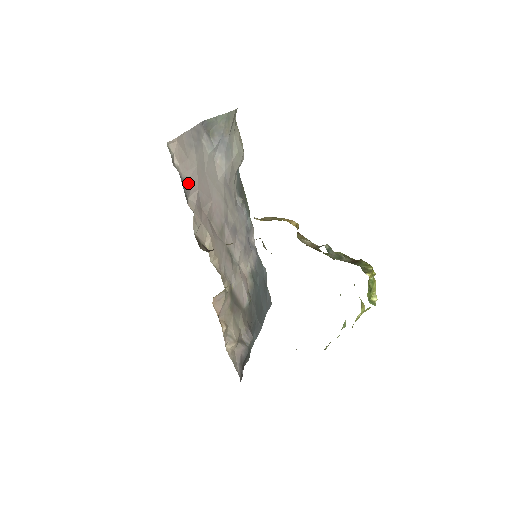
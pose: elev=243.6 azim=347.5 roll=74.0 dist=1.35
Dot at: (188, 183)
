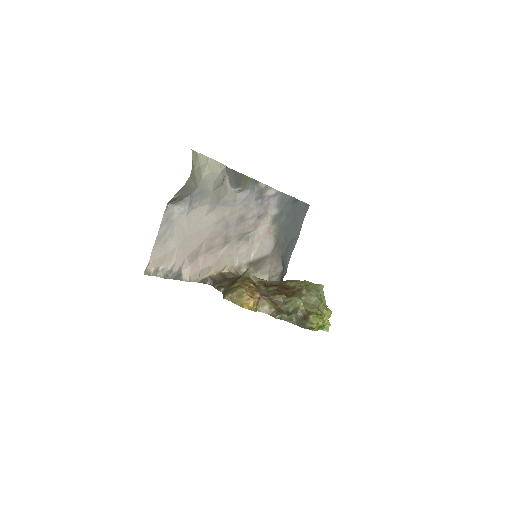
Dot at: (176, 266)
